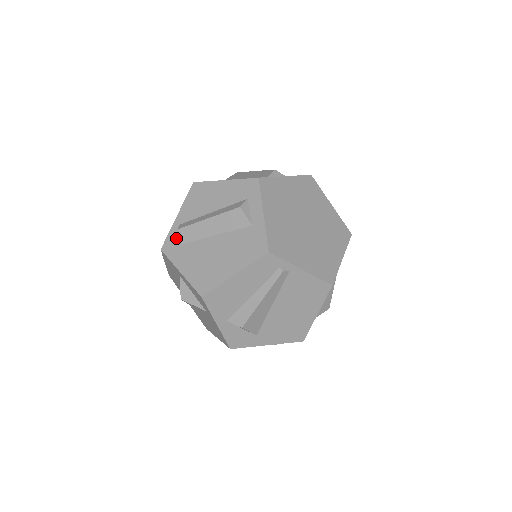
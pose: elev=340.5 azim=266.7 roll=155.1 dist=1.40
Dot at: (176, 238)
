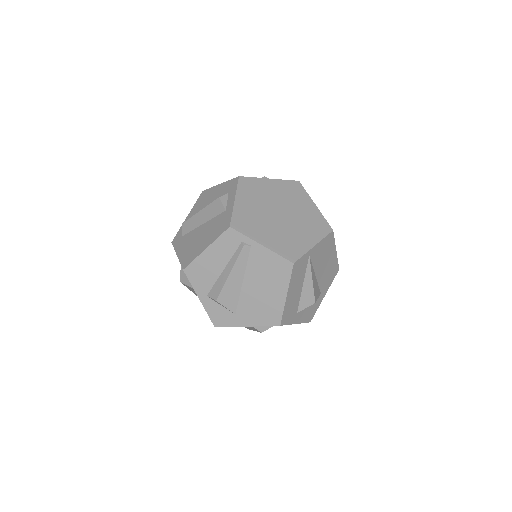
Dot at: (182, 232)
